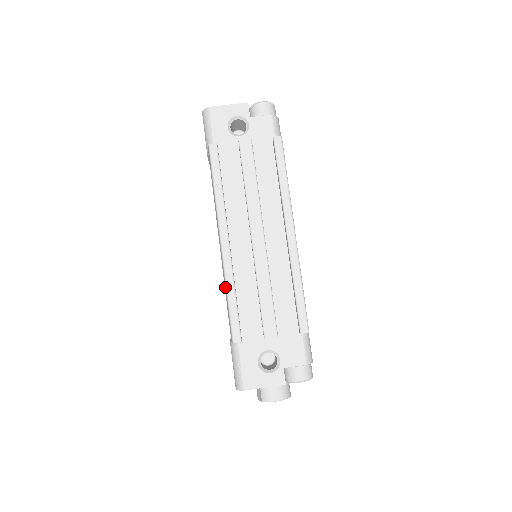
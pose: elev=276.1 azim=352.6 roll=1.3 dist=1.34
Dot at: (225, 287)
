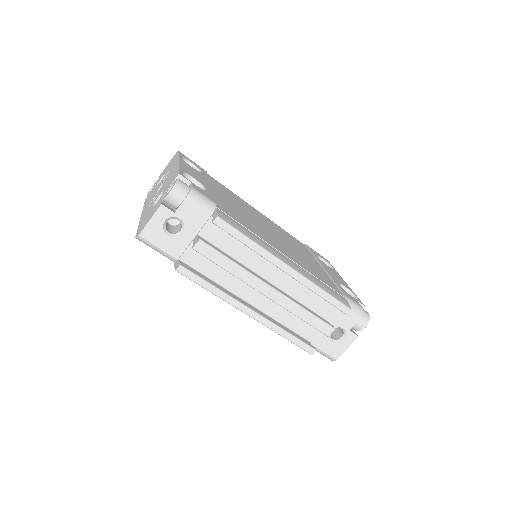
Dot at: (277, 333)
